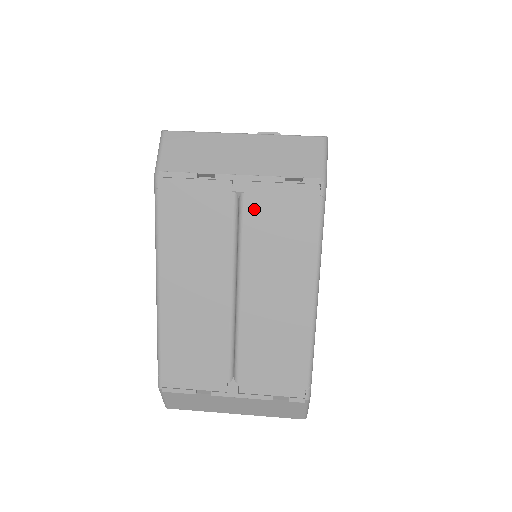
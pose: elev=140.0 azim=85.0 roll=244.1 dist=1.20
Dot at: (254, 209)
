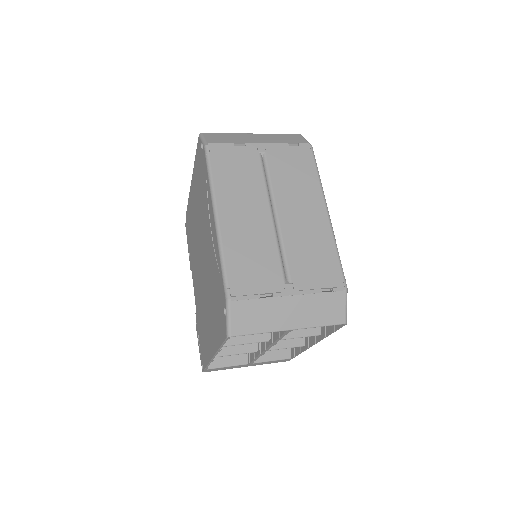
Dot at: (274, 161)
